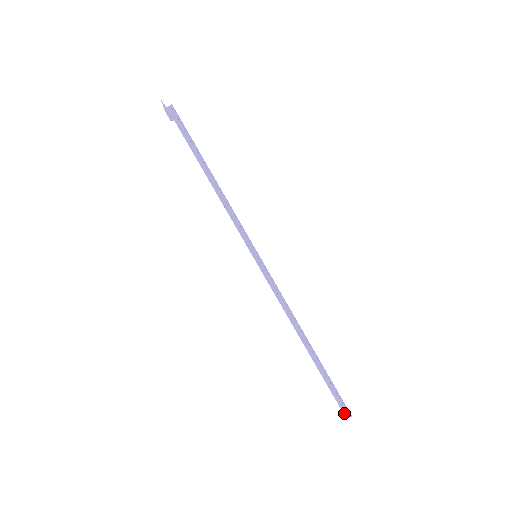
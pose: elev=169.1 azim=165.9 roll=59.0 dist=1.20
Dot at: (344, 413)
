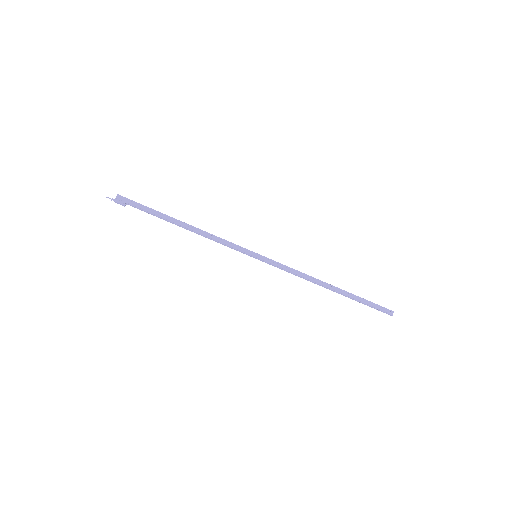
Dot at: (388, 313)
